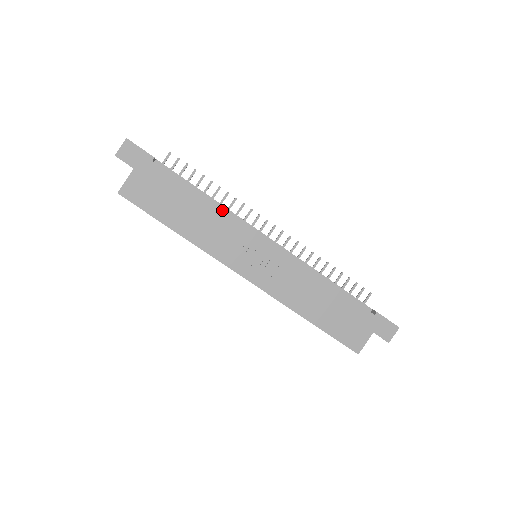
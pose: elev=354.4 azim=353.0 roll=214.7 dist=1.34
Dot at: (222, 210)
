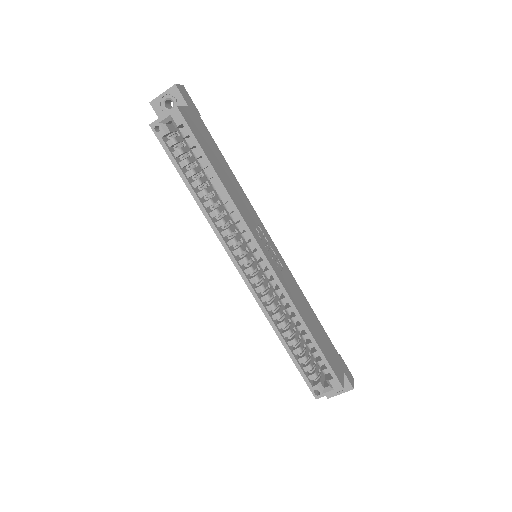
Dot at: (244, 193)
